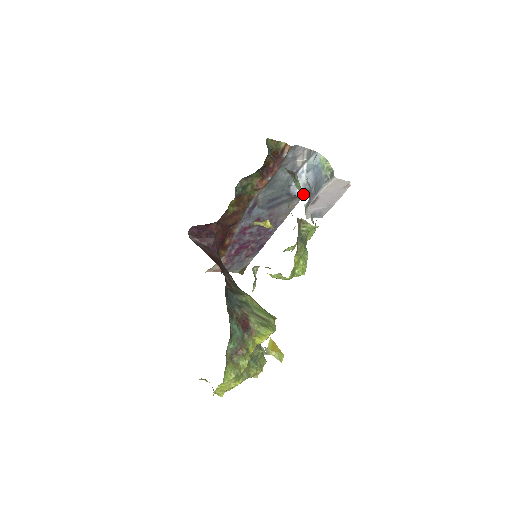
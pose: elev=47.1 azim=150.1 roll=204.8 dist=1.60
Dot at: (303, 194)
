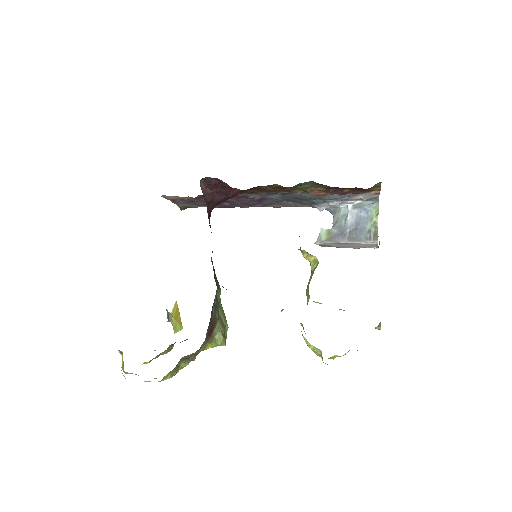
Dot at: occluded
